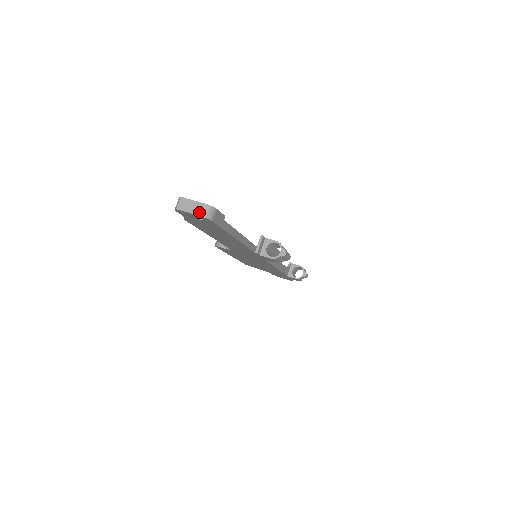
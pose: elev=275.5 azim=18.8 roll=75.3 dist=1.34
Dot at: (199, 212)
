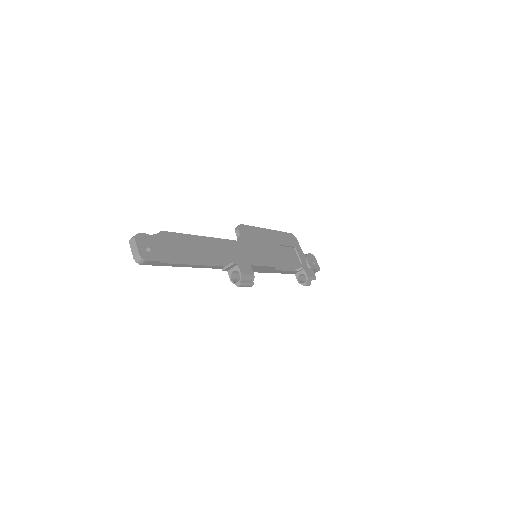
Dot at: (134, 255)
